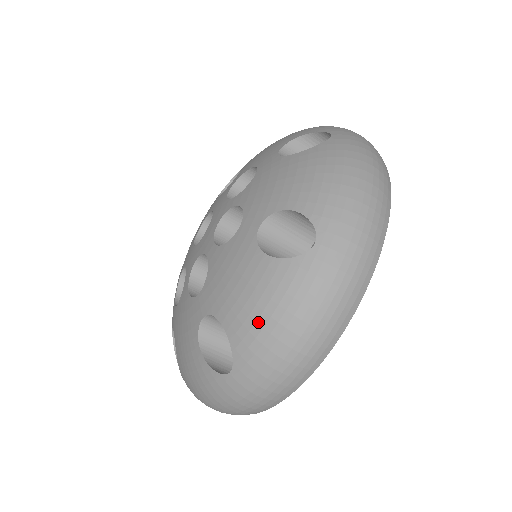
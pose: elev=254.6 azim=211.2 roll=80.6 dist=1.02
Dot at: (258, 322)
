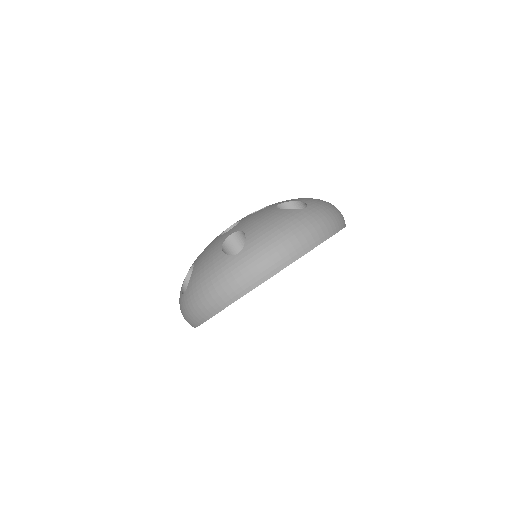
Dot at: (200, 276)
